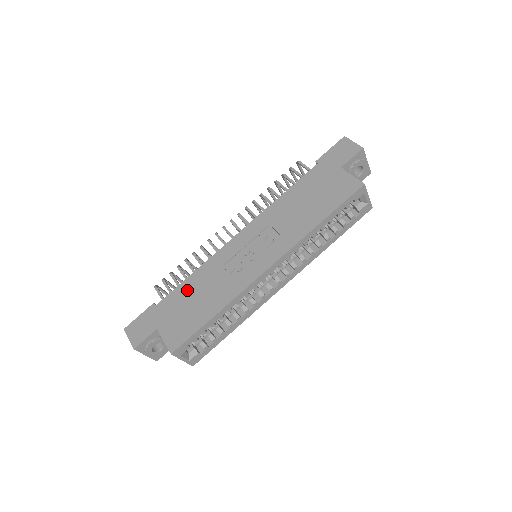
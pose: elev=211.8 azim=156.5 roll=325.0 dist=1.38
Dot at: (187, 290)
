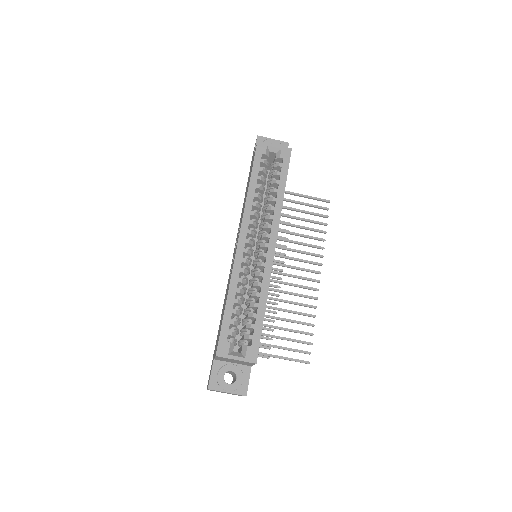
Dot at: (221, 317)
